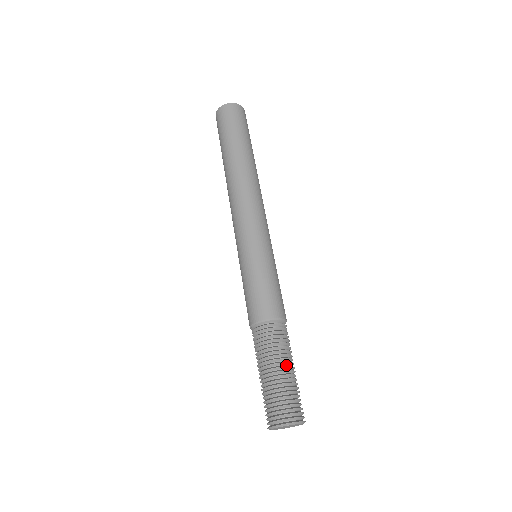
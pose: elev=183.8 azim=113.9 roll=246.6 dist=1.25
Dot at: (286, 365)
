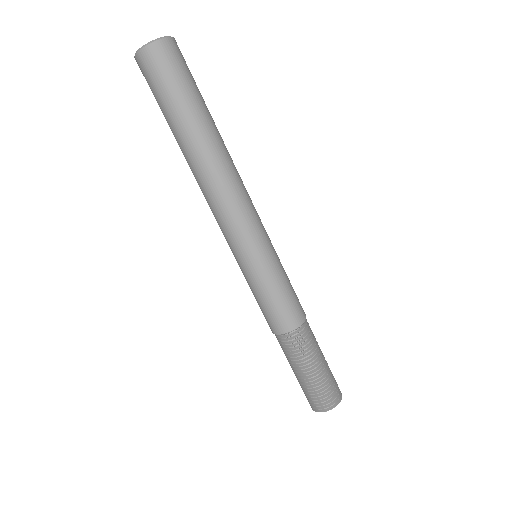
Dot at: (320, 360)
